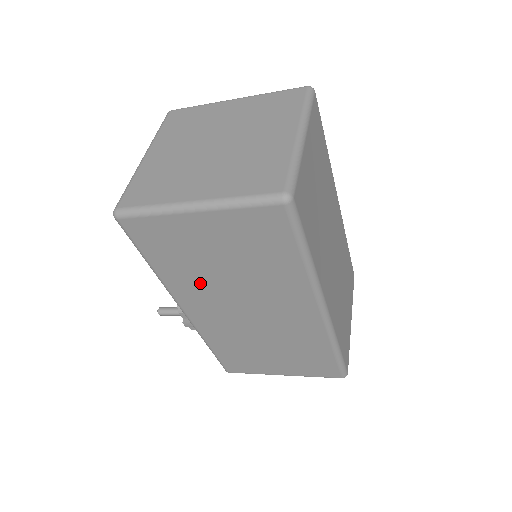
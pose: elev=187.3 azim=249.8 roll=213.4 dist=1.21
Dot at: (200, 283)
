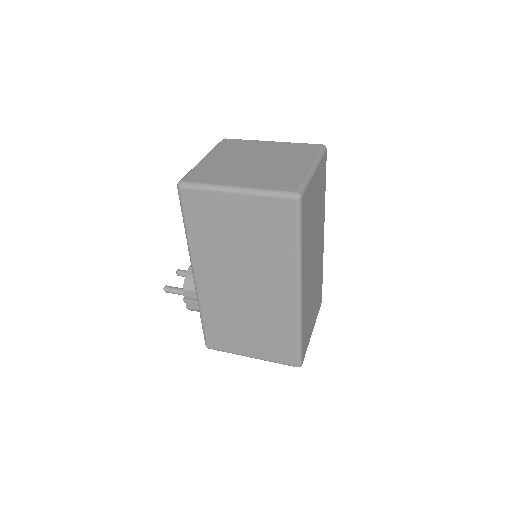
Dot at: (217, 253)
